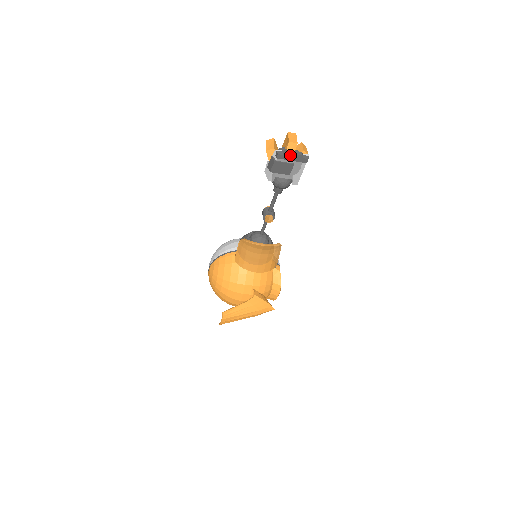
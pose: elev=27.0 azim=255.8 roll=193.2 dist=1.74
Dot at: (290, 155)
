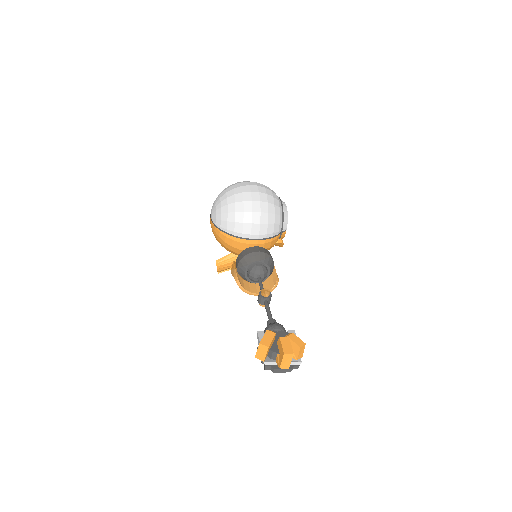
Dot at: (278, 371)
